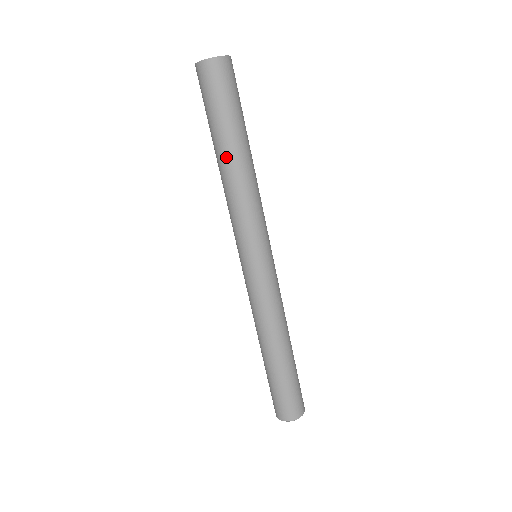
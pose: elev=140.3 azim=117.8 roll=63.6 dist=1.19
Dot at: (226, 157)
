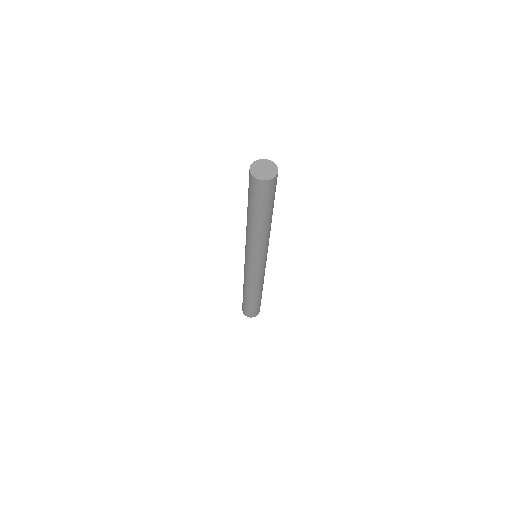
Dot at: (249, 220)
